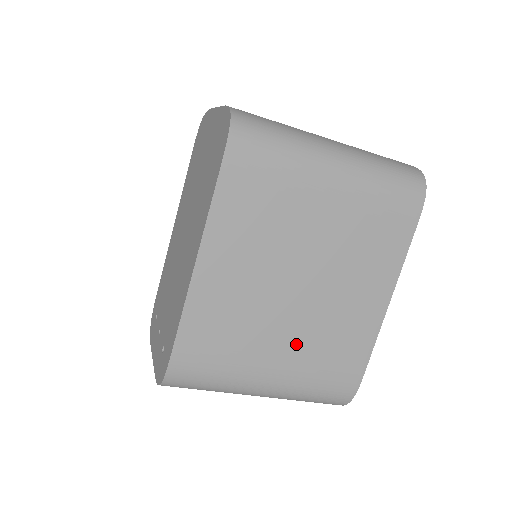
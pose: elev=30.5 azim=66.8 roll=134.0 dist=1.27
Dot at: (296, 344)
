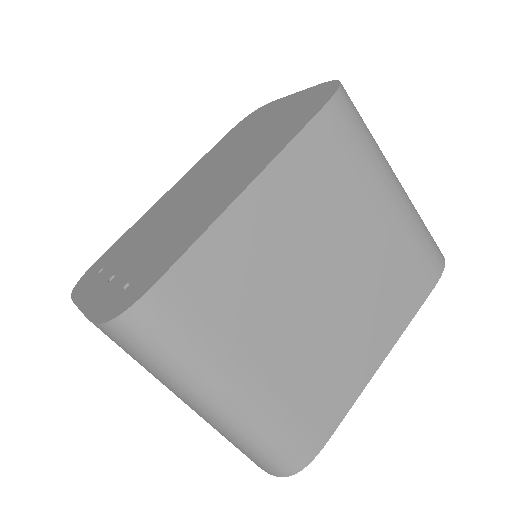
Dot at: (288, 355)
